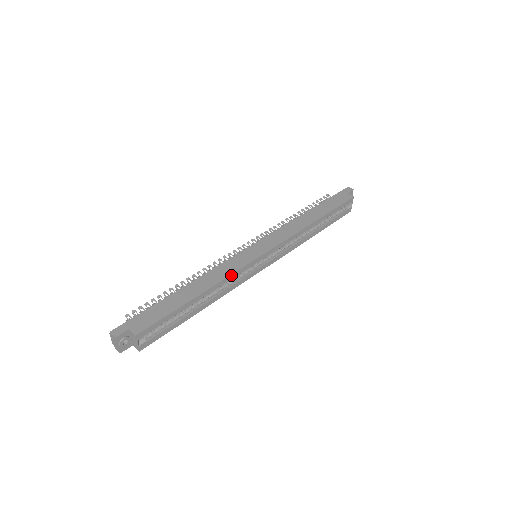
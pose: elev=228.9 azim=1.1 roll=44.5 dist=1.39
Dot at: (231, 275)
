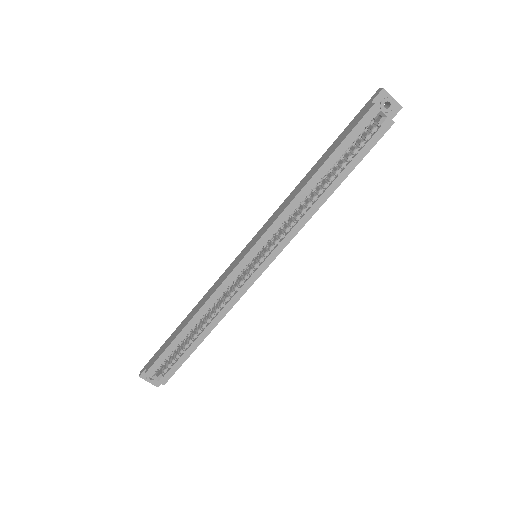
Dot at: (215, 293)
